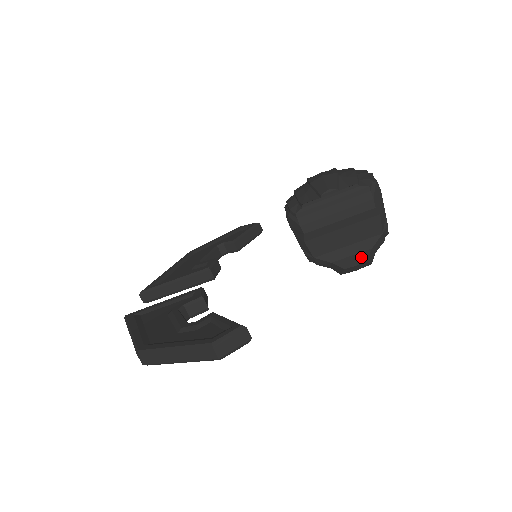
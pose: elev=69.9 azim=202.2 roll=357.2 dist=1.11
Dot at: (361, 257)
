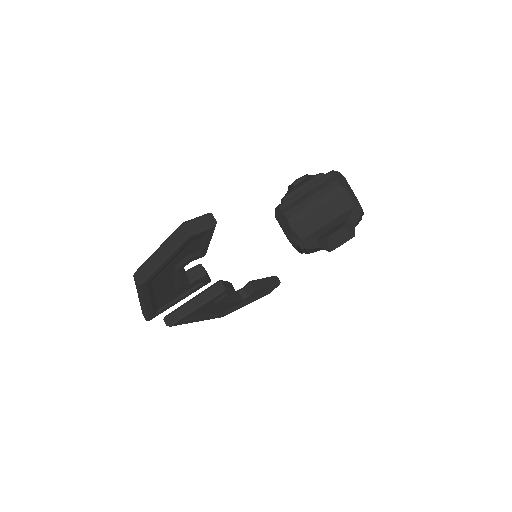
Dot at: (340, 226)
